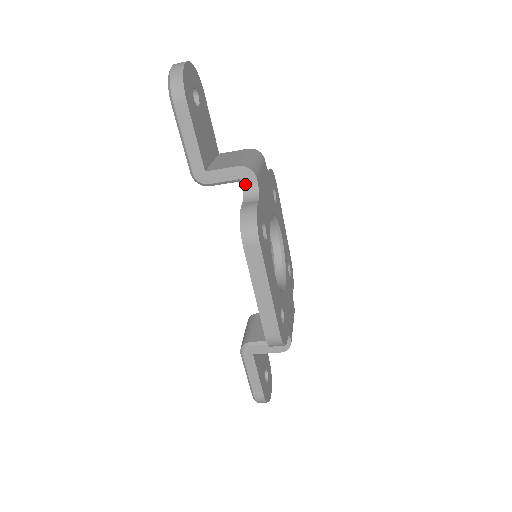
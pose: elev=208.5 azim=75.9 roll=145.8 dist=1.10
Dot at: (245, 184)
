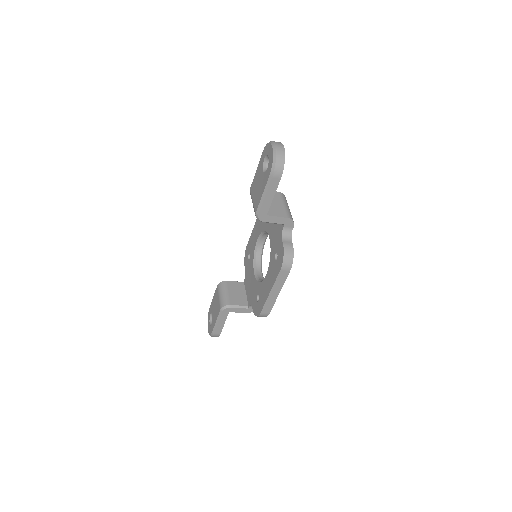
Dot at: (285, 228)
